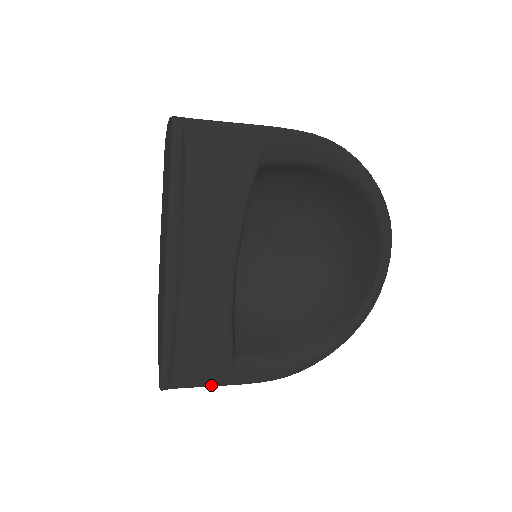
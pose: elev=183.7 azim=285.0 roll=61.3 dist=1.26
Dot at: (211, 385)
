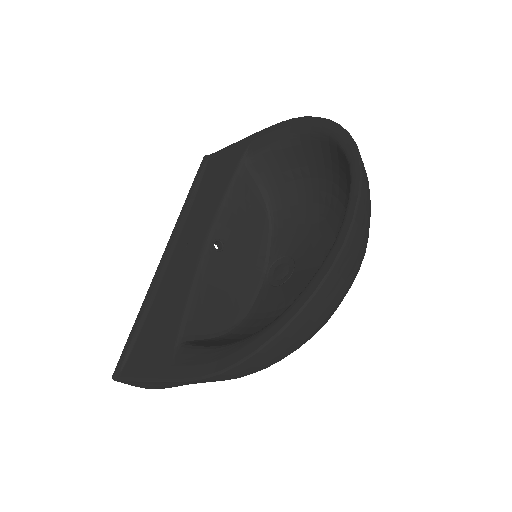
Dot at: (148, 378)
